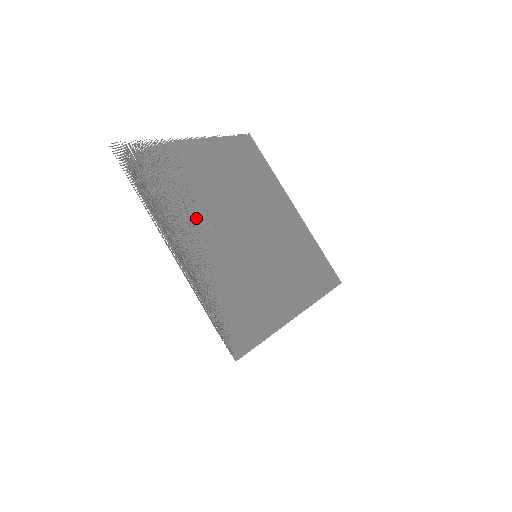
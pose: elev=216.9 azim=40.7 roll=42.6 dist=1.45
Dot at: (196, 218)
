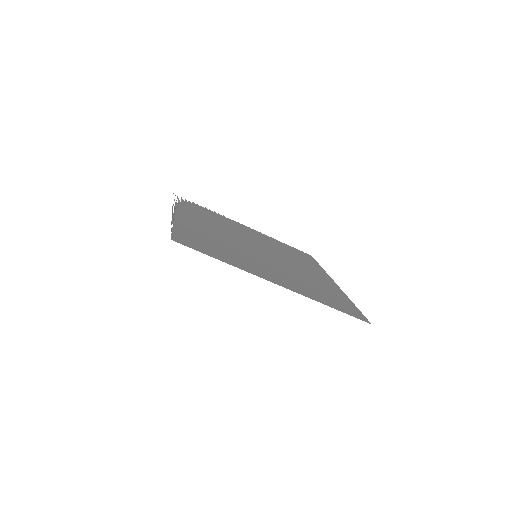
Dot at: (212, 225)
